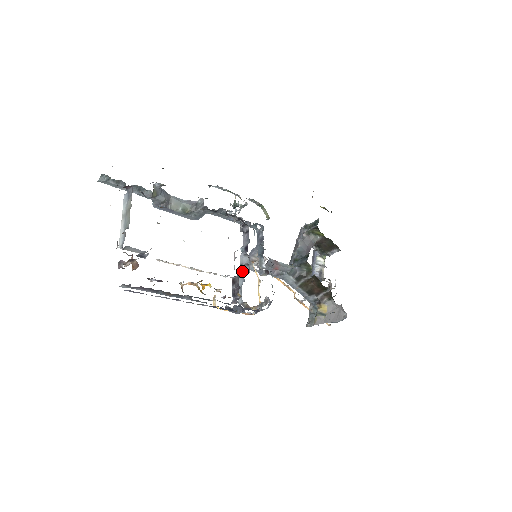
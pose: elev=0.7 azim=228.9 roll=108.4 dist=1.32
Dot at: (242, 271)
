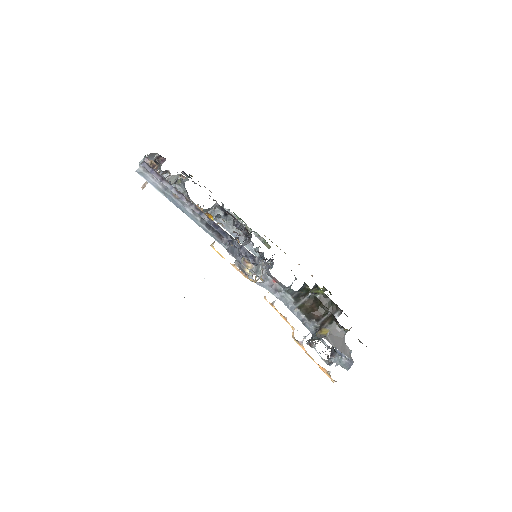
Dot at: occluded
